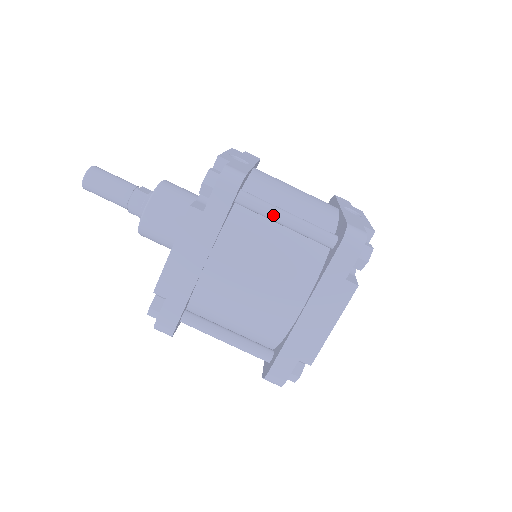
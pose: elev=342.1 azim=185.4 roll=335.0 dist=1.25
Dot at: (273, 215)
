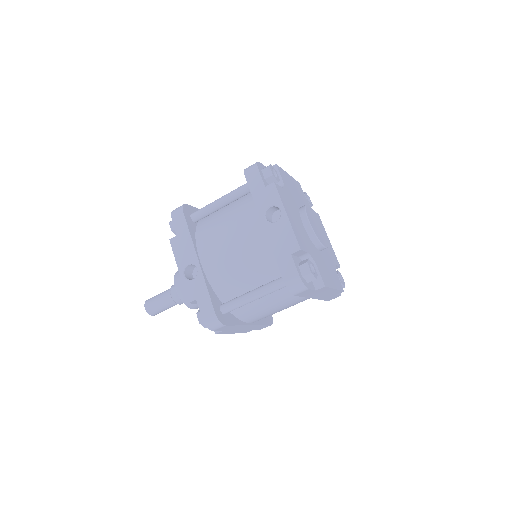
Dot at: occluded
